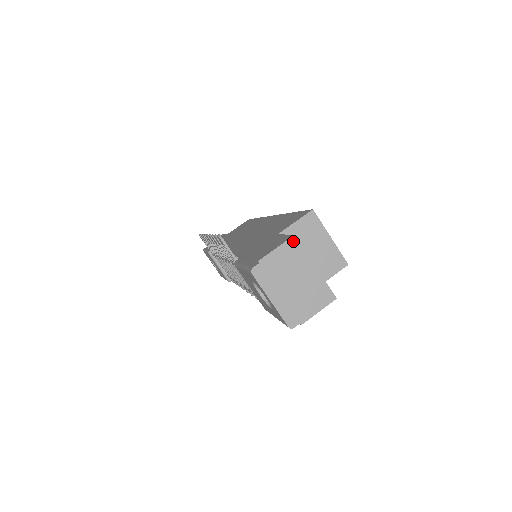
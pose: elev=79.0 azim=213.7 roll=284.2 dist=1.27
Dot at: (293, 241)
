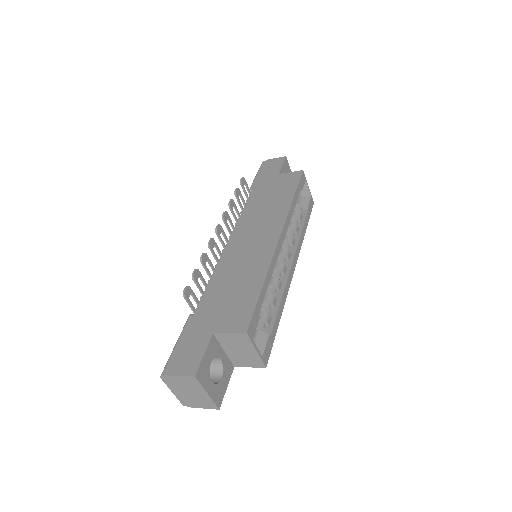
Dot at: (193, 378)
